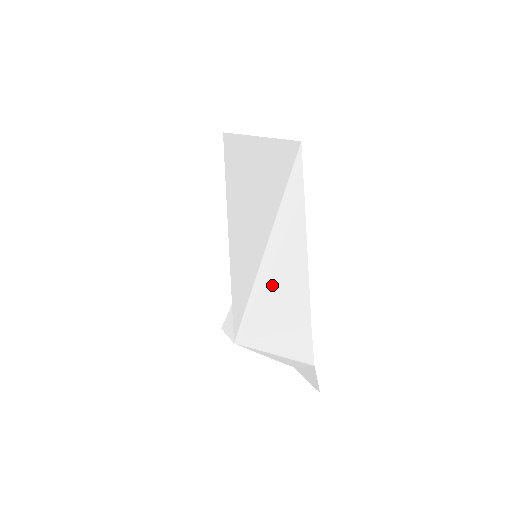
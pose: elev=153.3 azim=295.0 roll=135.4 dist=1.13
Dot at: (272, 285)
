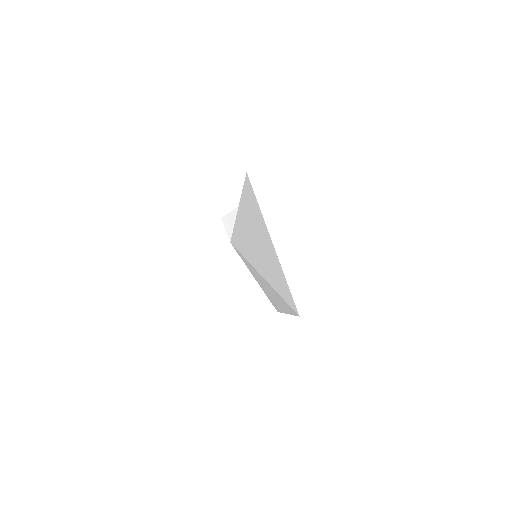
Dot at: (263, 282)
